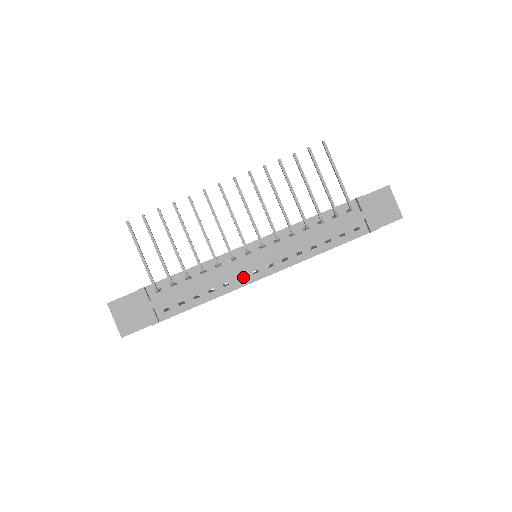
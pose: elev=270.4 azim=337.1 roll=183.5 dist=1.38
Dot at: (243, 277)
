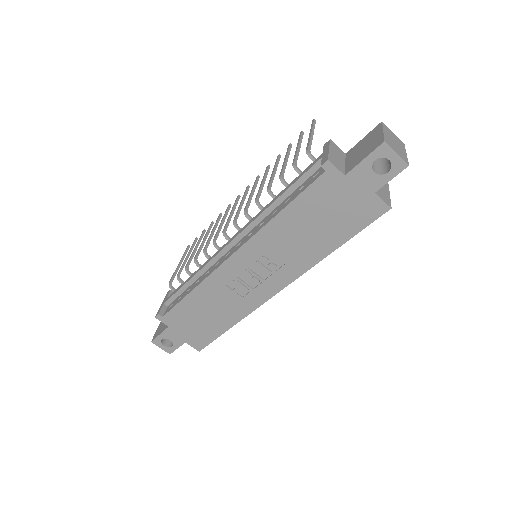
Dot at: occluded
